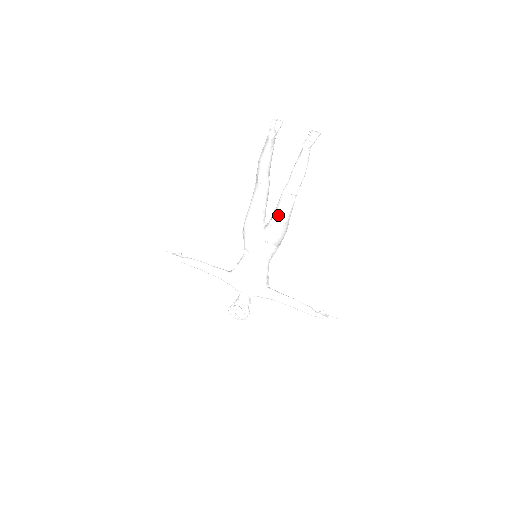
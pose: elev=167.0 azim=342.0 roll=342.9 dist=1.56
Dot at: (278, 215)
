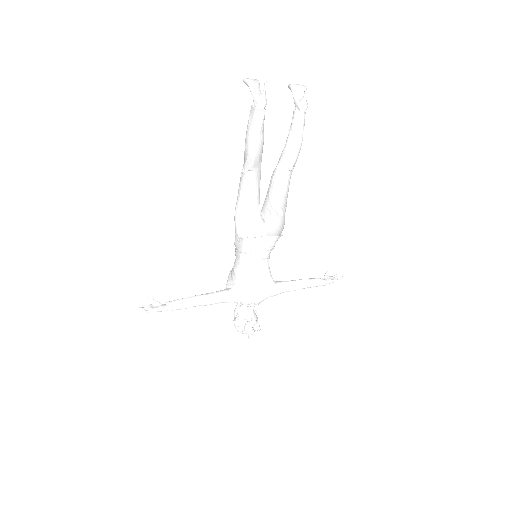
Dot at: (280, 200)
